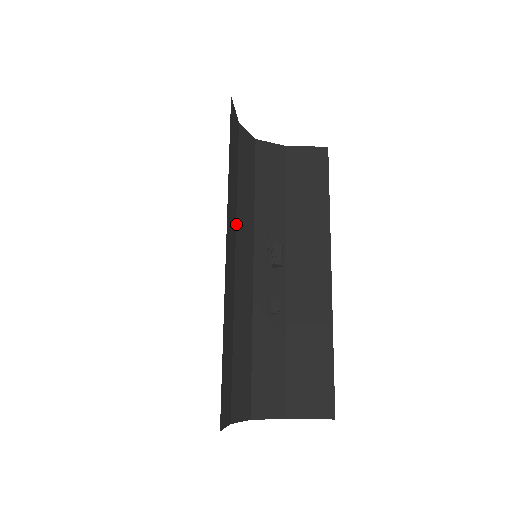
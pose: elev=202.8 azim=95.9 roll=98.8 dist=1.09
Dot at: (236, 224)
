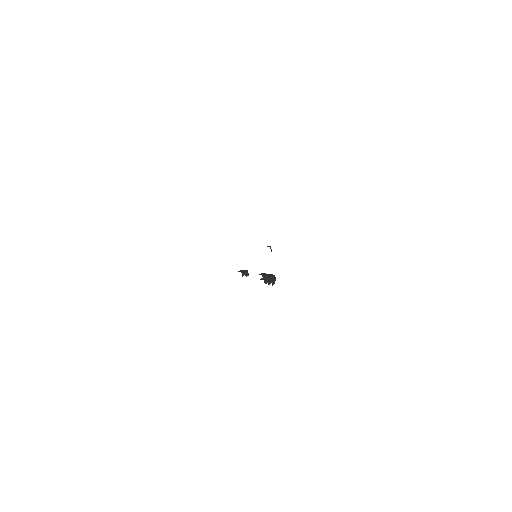
Dot at: occluded
